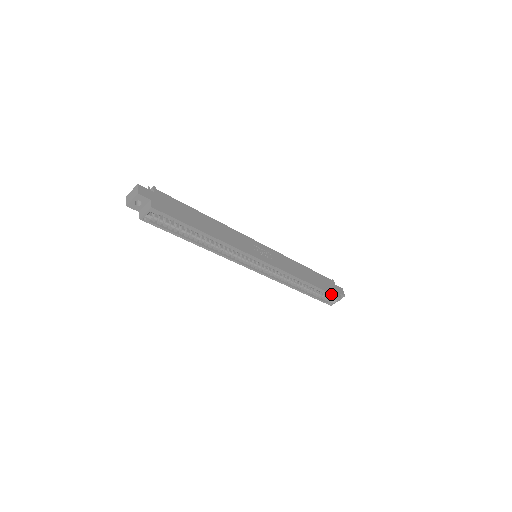
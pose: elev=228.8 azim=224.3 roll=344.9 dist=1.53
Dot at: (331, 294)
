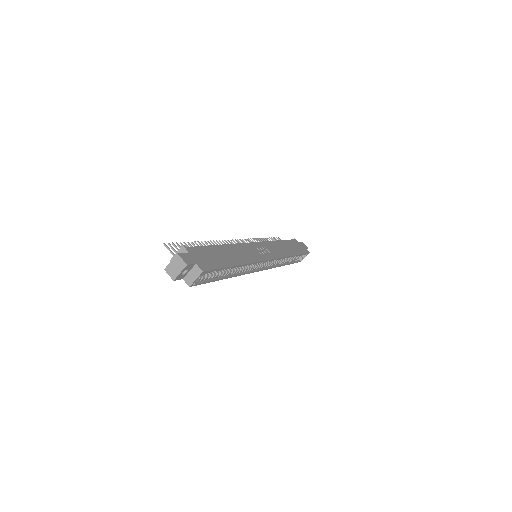
Dot at: (304, 254)
